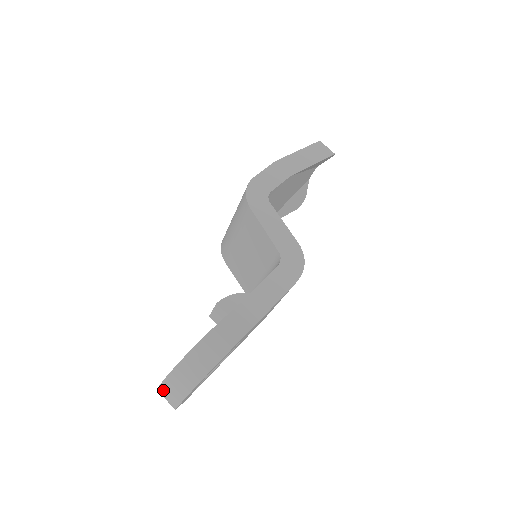
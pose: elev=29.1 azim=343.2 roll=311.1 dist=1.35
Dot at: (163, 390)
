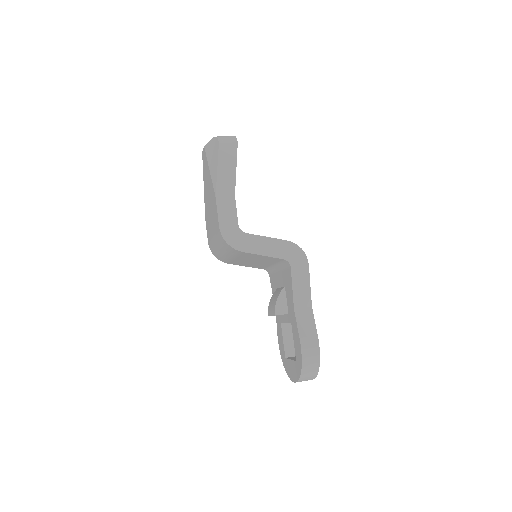
Dot at: occluded
